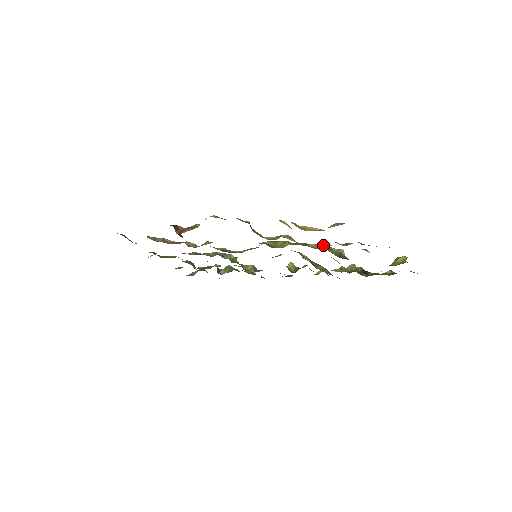
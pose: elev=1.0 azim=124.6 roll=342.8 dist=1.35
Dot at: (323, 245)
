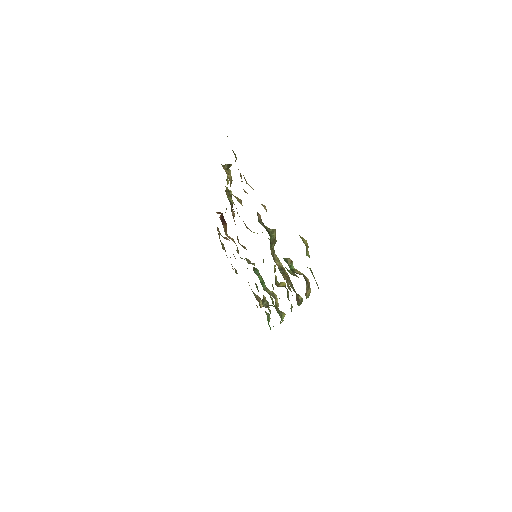
Dot at: occluded
